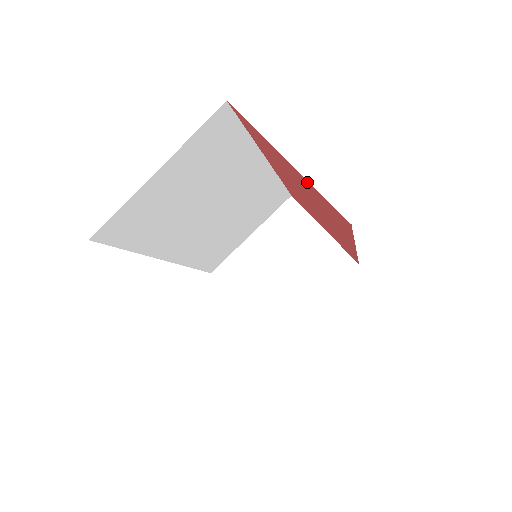
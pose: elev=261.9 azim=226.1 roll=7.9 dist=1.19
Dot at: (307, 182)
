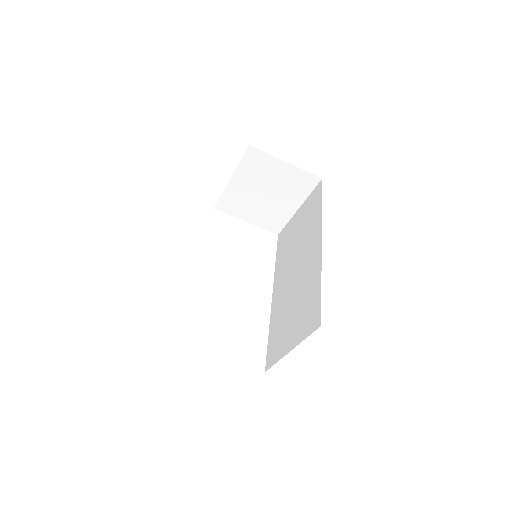
Dot at: occluded
